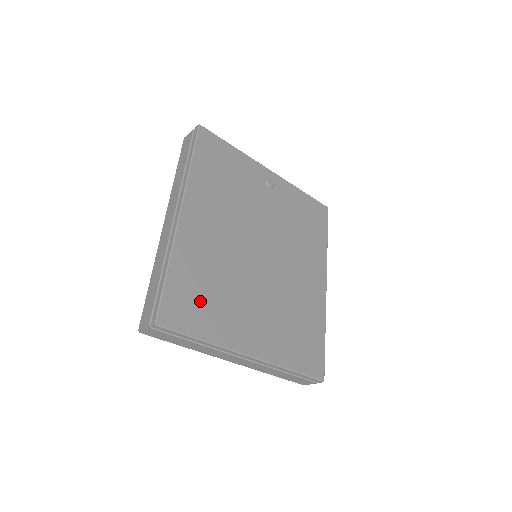
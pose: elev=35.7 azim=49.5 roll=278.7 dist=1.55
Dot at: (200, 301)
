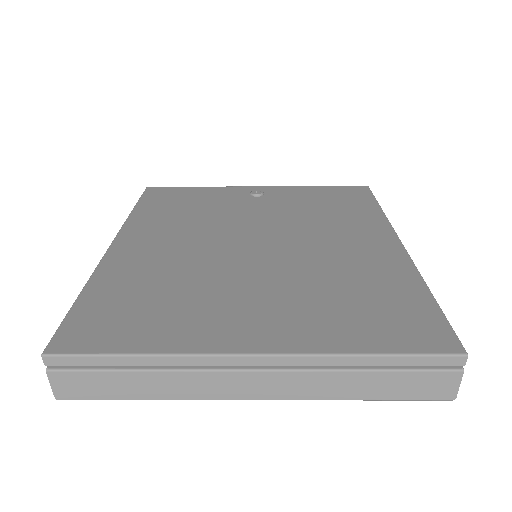
Dot at: (137, 311)
